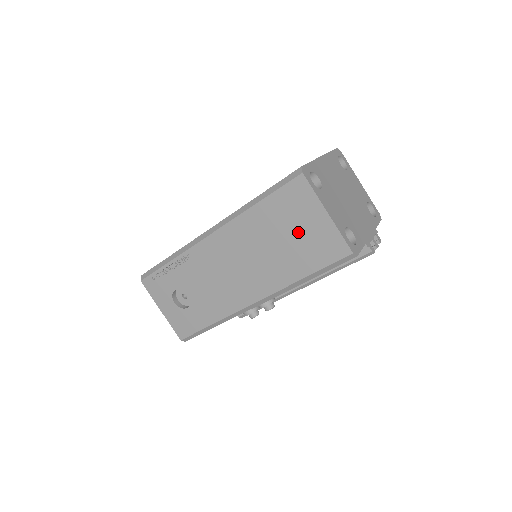
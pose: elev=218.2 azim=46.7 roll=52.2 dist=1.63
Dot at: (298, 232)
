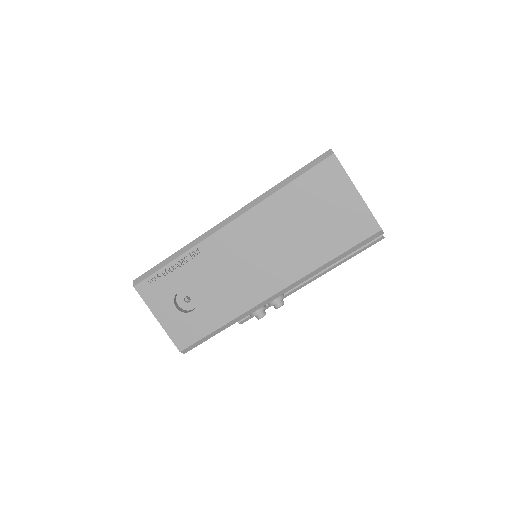
Dot at: (327, 213)
